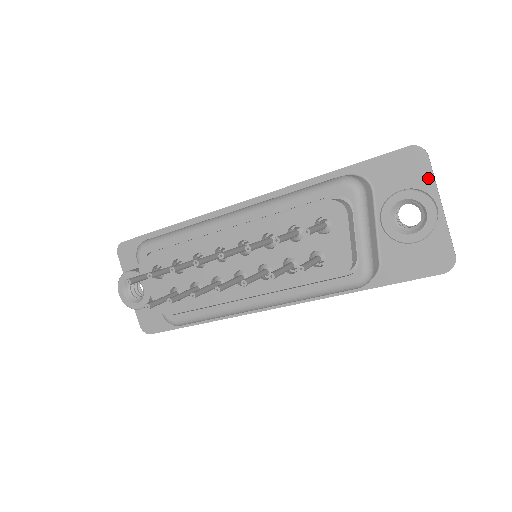
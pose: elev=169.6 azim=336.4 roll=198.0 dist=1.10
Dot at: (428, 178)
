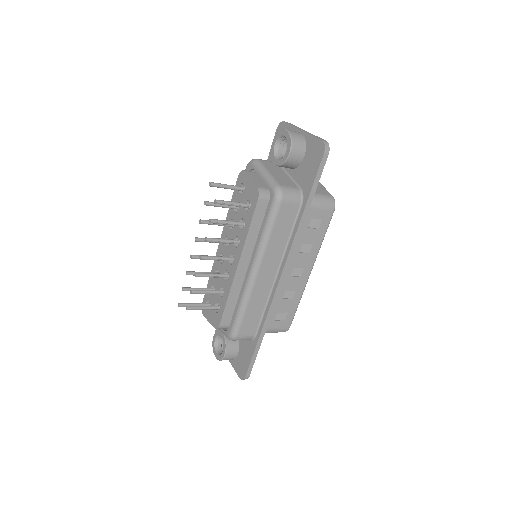
Dot at: (290, 129)
